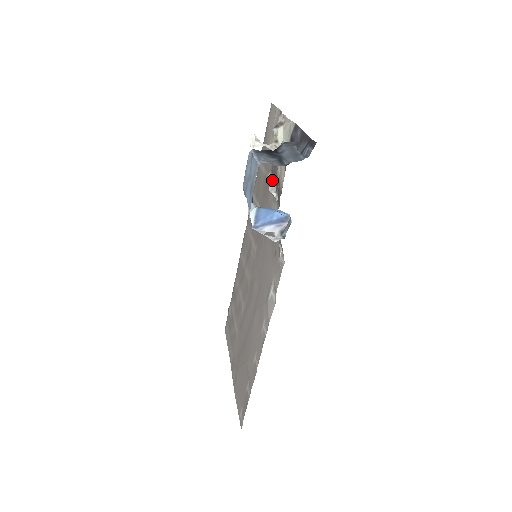
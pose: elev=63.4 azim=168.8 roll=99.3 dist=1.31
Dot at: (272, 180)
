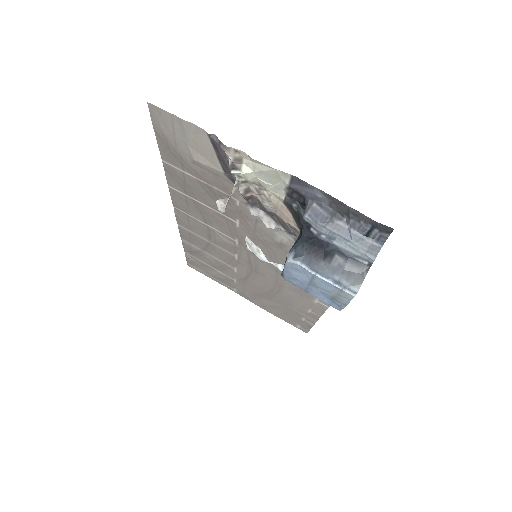
Dot at: (259, 213)
